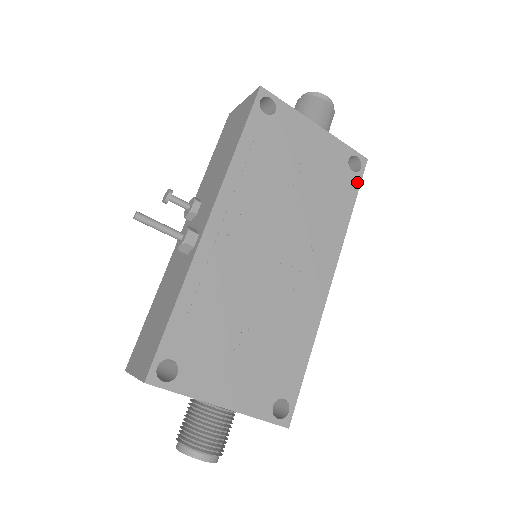
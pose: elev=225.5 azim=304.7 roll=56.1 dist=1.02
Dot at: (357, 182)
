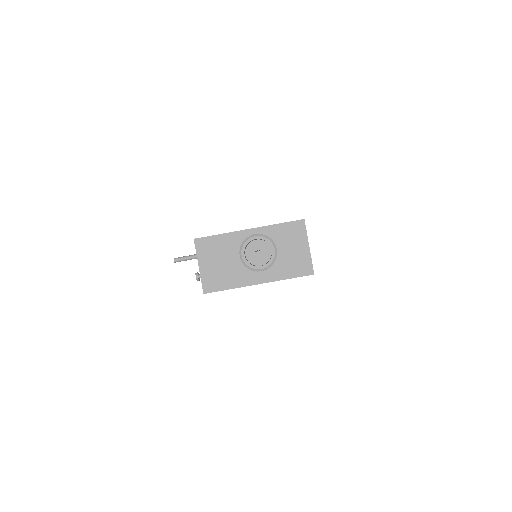
Dot at: occluded
